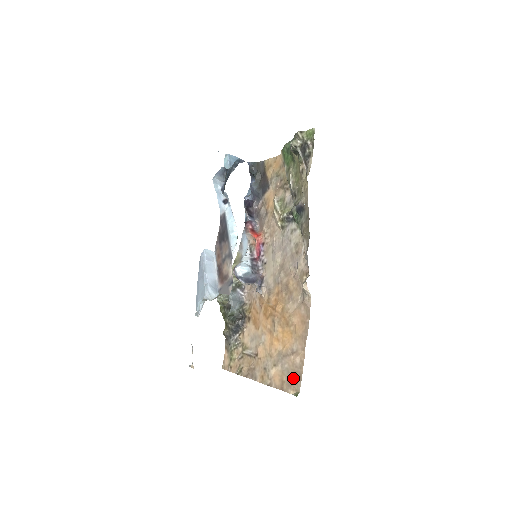
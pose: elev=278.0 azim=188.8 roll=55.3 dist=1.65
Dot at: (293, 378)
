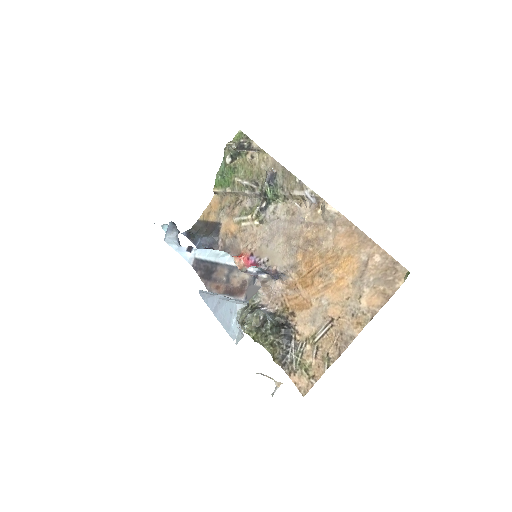
Dot at: (389, 274)
